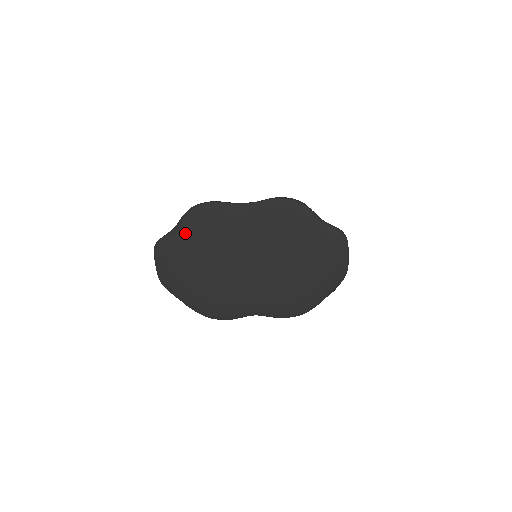
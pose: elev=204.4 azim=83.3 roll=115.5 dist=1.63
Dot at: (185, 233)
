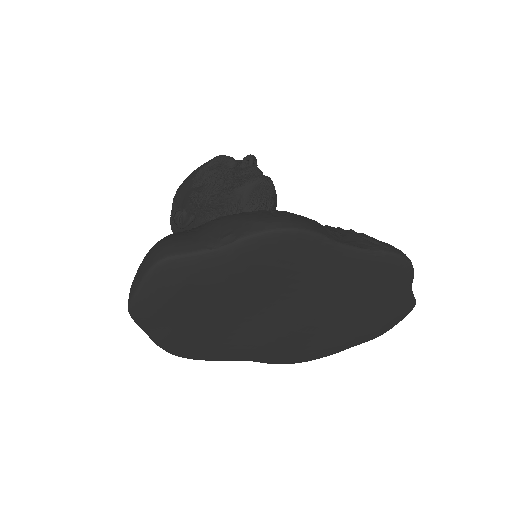
Dot at: (234, 263)
